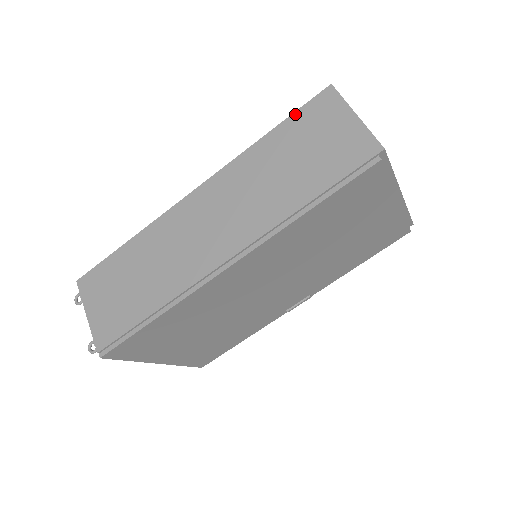
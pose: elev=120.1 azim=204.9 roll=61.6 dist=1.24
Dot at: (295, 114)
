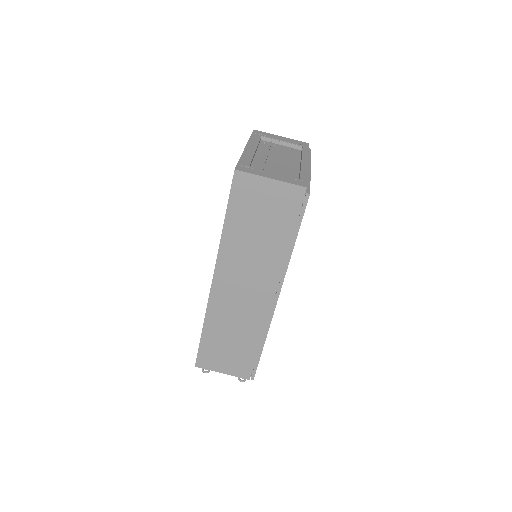
Dot at: (230, 202)
